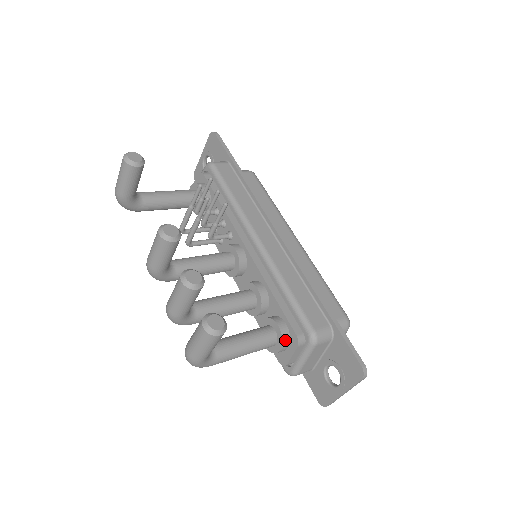
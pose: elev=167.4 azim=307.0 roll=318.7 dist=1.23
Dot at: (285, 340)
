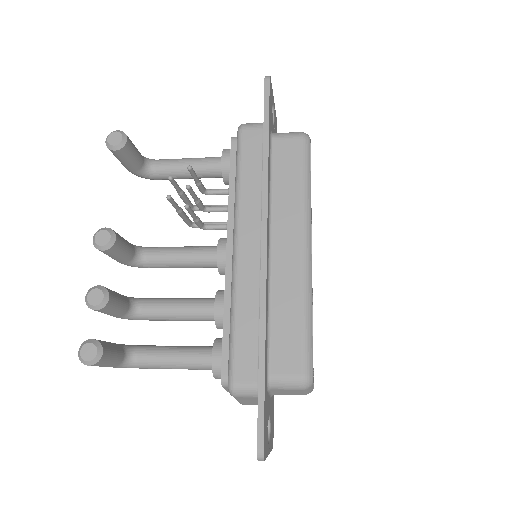
Dot at: (216, 373)
